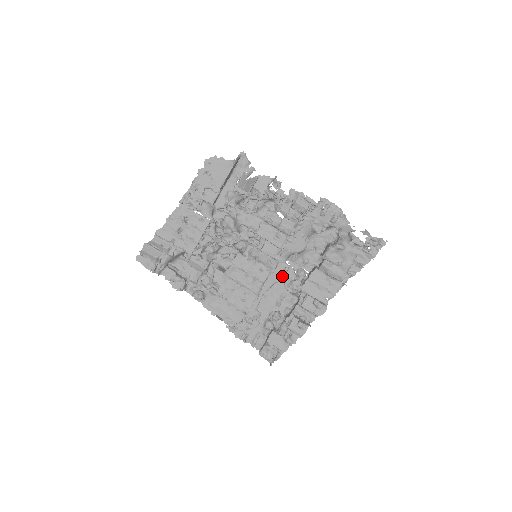
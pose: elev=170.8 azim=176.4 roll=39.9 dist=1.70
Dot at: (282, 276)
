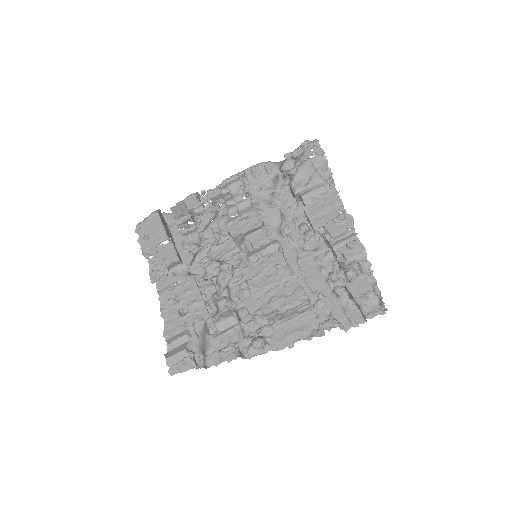
Dot at: (294, 246)
